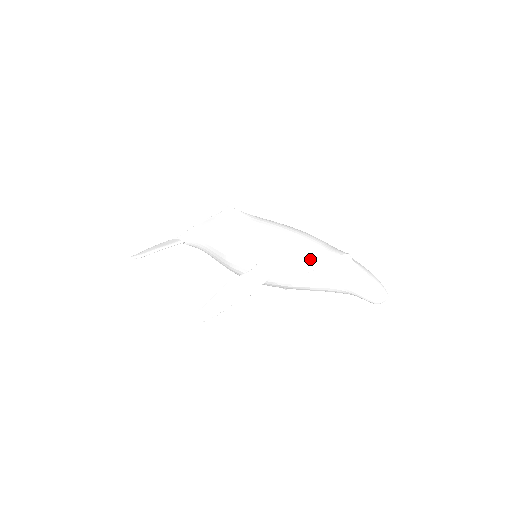
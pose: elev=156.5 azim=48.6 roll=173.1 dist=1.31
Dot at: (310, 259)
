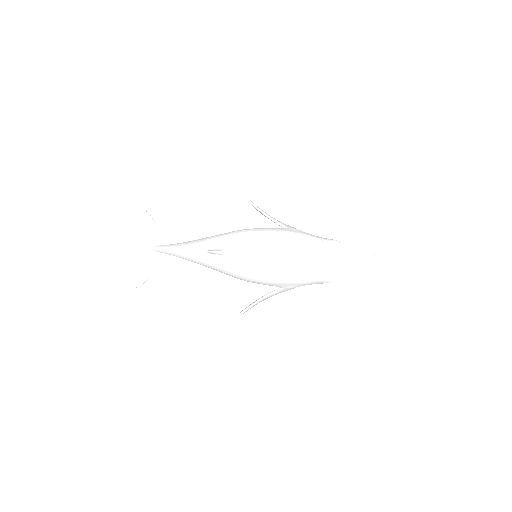
Dot at: (326, 280)
